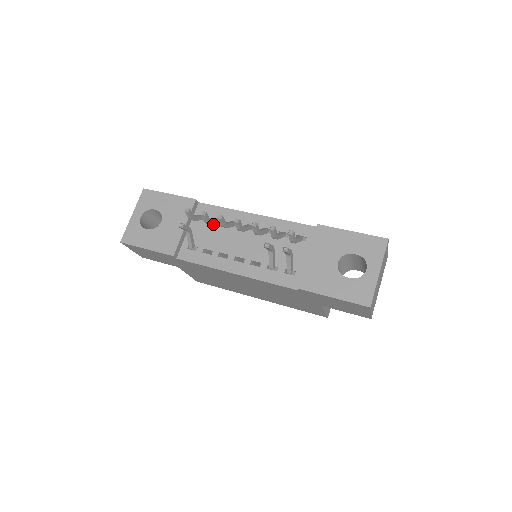
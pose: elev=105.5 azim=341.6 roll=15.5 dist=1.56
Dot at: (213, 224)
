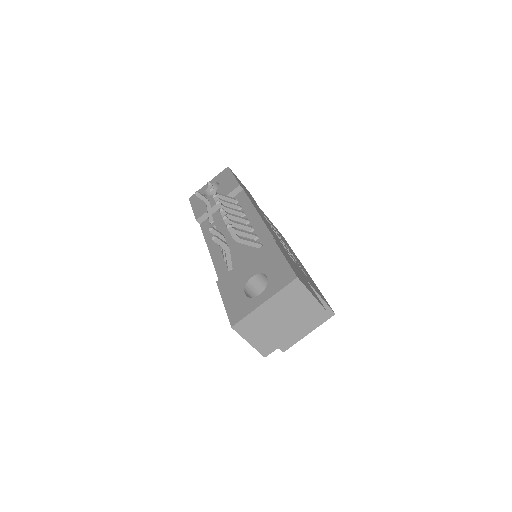
Dot at: occluded
